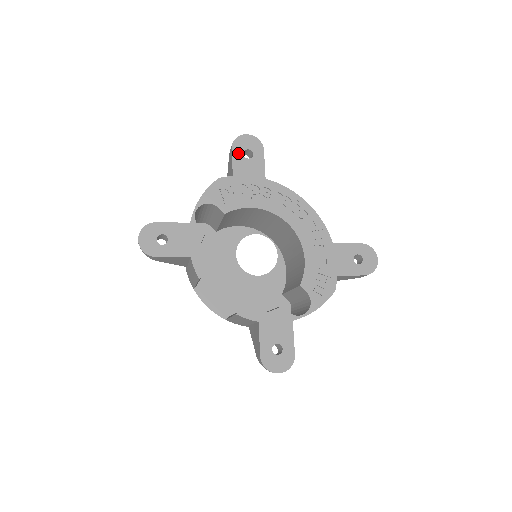
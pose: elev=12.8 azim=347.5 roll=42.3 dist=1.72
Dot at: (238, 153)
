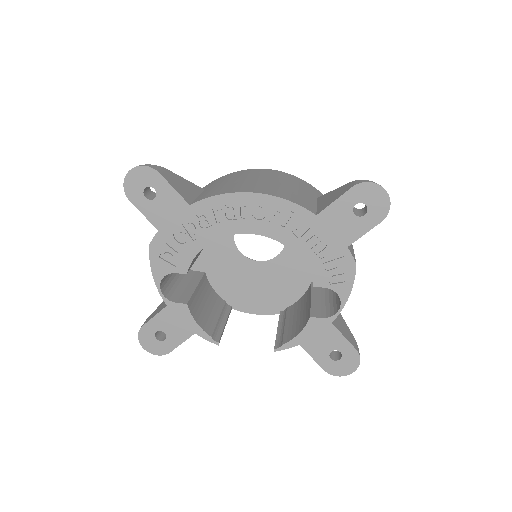
Dot at: (140, 202)
